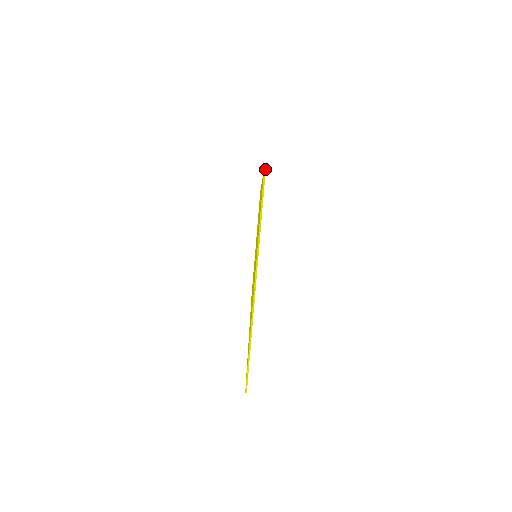
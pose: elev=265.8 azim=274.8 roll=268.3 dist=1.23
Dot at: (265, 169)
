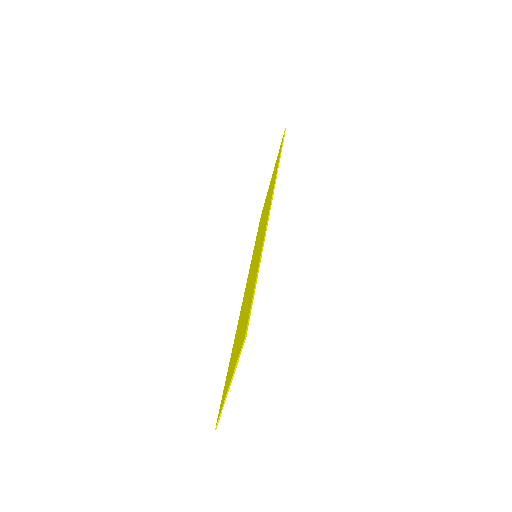
Dot at: (245, 339)
